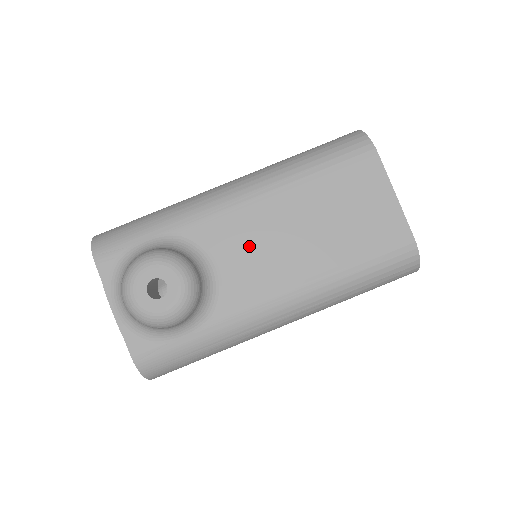
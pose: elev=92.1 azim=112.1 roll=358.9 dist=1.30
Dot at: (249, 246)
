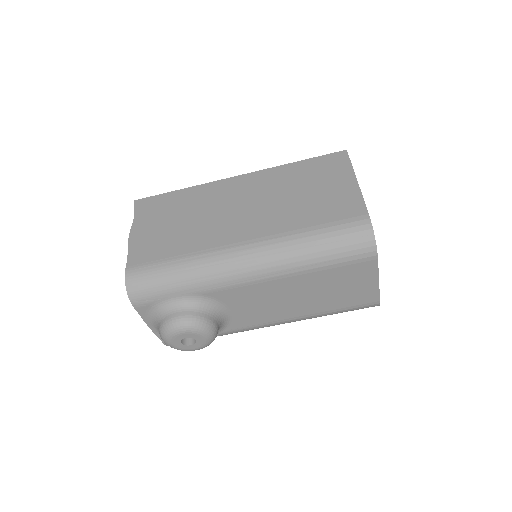
Dot at: (256, 302)
